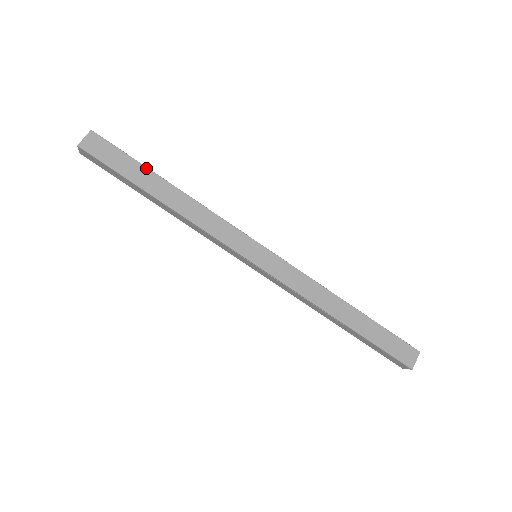
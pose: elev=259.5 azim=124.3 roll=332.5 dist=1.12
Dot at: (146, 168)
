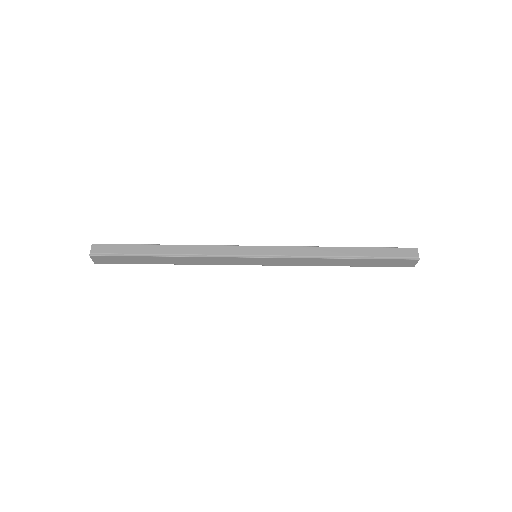
Dot at: (142, 257)
